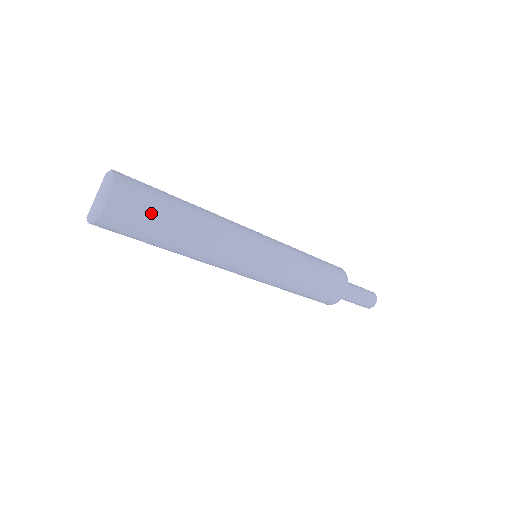
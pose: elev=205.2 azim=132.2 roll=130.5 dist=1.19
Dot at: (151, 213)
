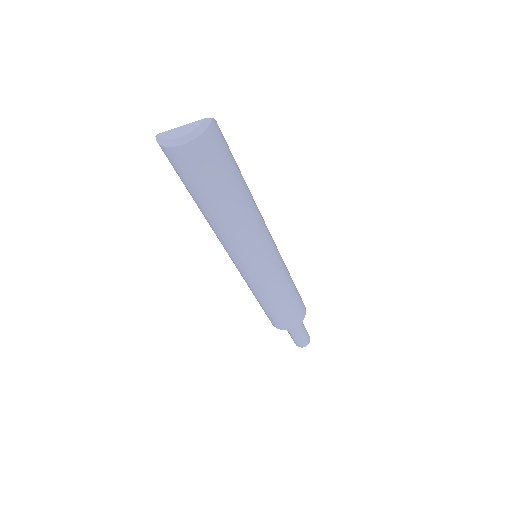
Dot at: (209, 178)
